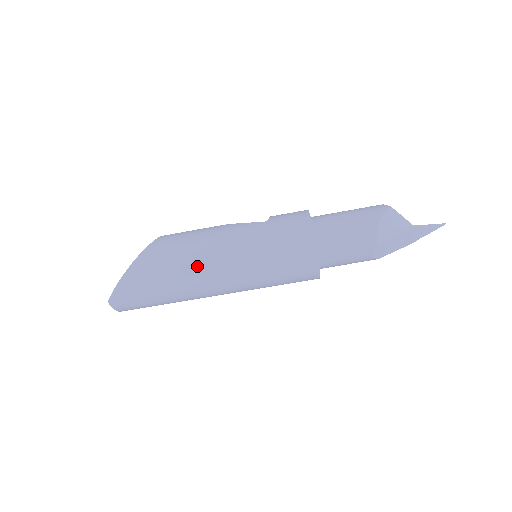
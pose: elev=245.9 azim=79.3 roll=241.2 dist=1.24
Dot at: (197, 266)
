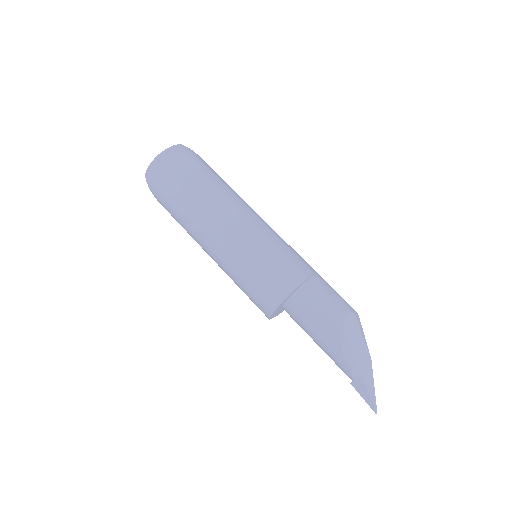
Dot at: (244, 201)
